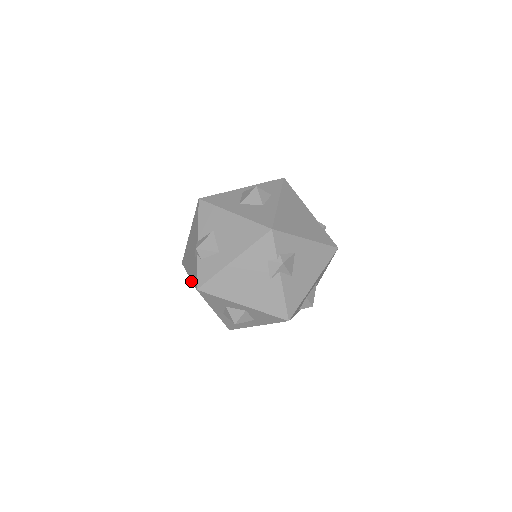
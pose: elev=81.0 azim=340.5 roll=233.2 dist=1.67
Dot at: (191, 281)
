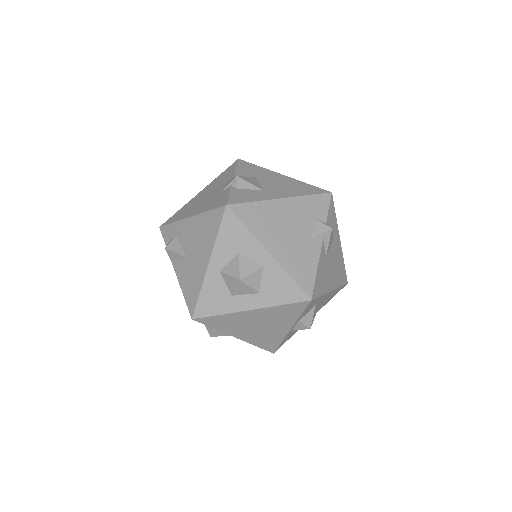
Dot at: (170, 242)
